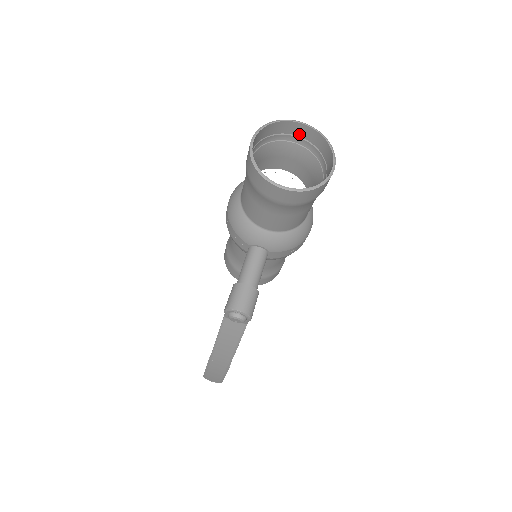
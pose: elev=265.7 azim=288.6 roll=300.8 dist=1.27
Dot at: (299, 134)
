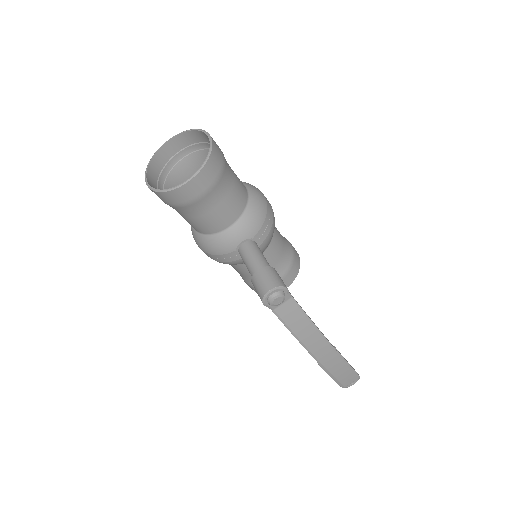
Dot at: (176, 150)
